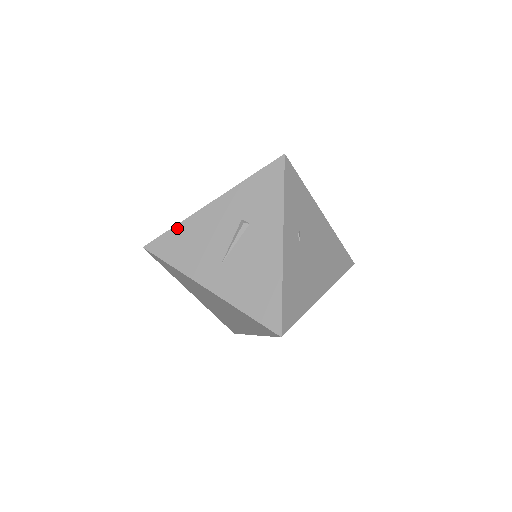
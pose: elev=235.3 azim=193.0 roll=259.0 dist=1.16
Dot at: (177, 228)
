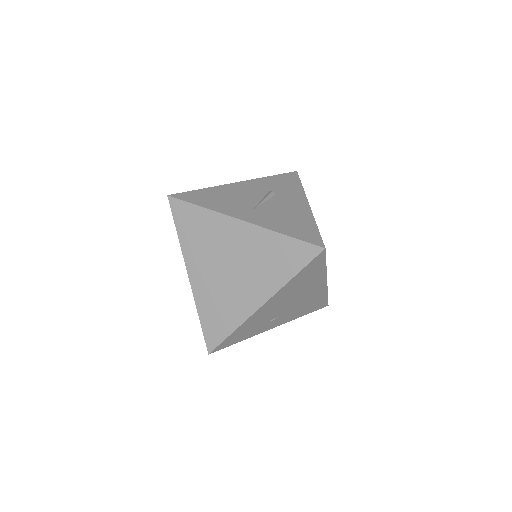
Dot at: (205, 189)
